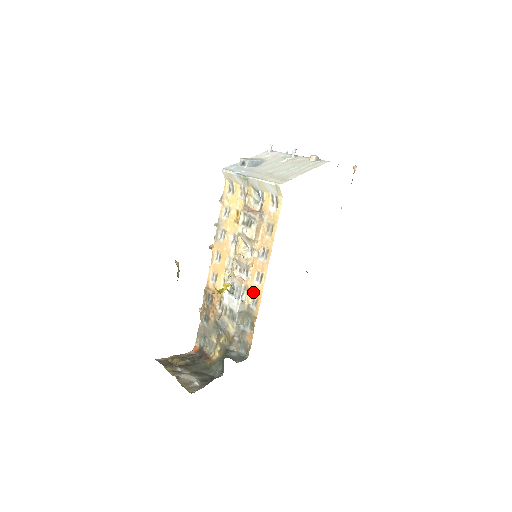
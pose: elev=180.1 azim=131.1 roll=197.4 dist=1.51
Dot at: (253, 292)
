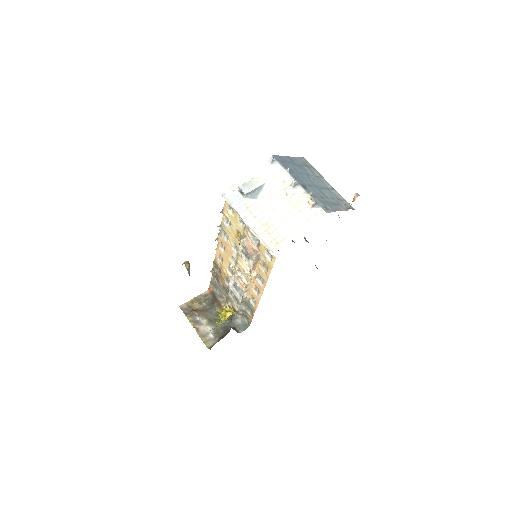
Dot at: (252, 295)
